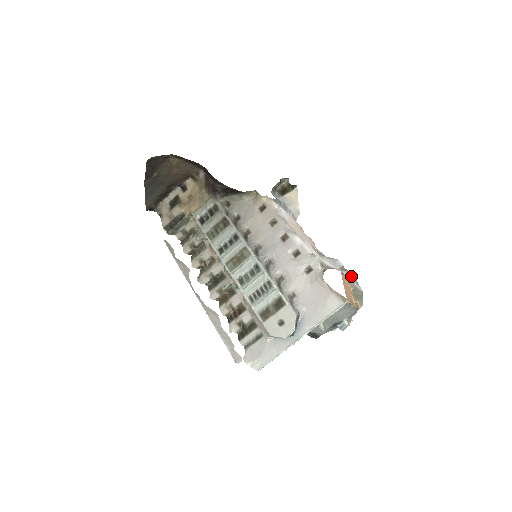
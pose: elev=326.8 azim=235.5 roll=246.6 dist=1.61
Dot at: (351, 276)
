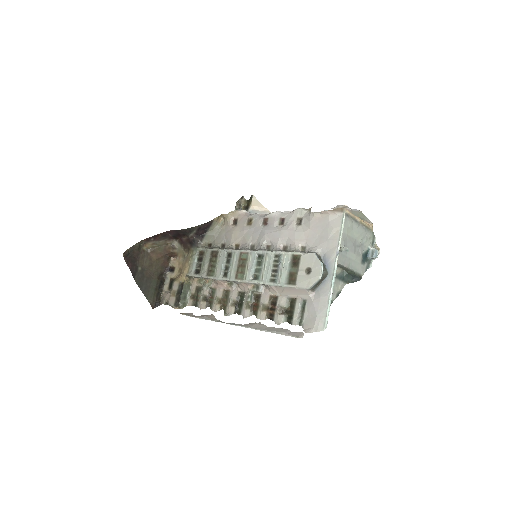
Dot at: (340, 206)
